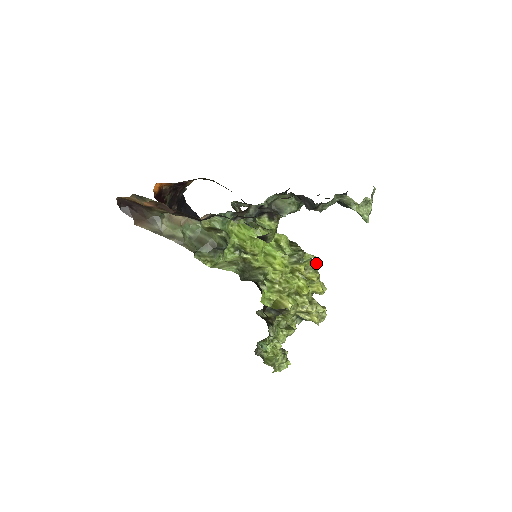
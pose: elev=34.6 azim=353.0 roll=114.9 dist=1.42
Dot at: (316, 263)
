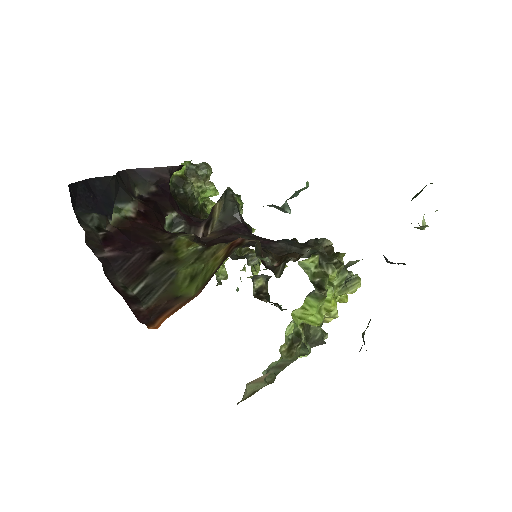
Dot at: (332, 243)
